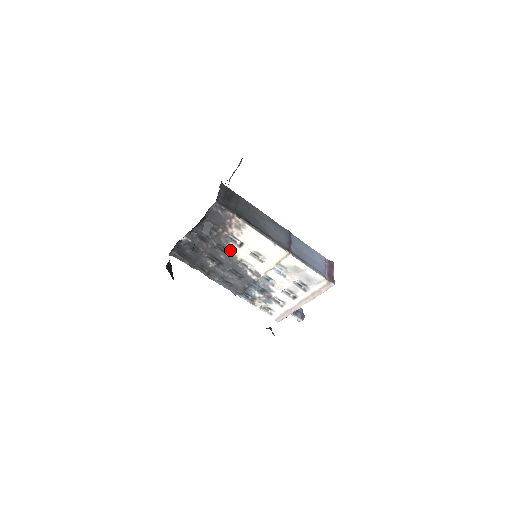
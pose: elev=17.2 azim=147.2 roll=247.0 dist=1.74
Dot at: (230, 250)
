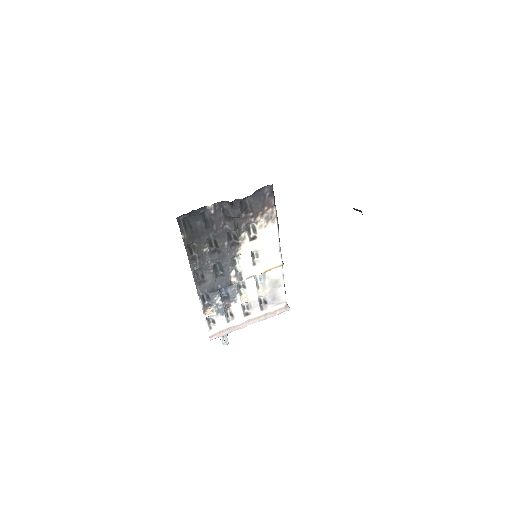
Dot at: (239, 240)
